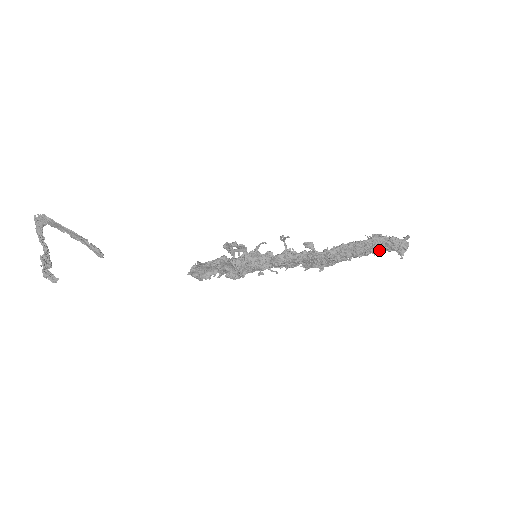
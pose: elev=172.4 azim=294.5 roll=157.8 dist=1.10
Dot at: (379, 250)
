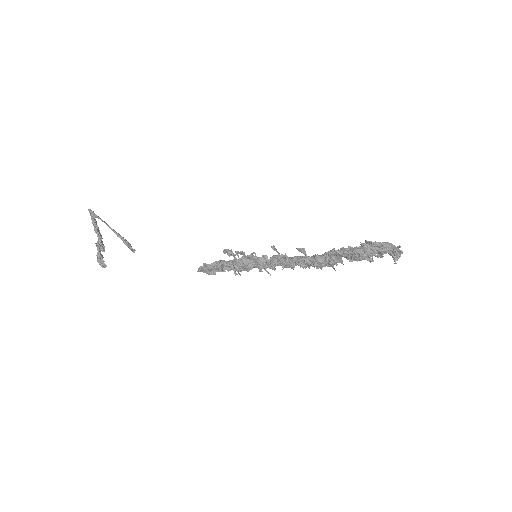
Dot at: (368, 259)
